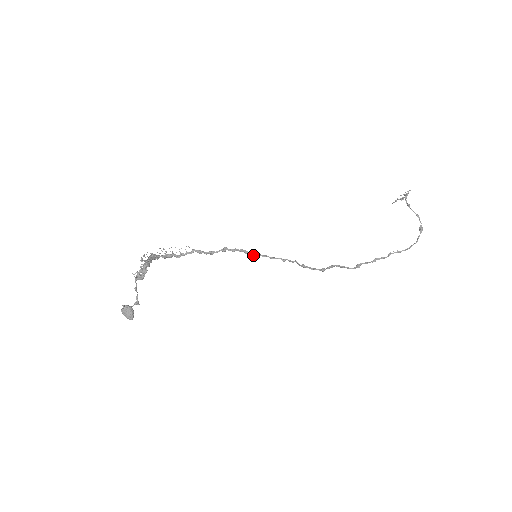
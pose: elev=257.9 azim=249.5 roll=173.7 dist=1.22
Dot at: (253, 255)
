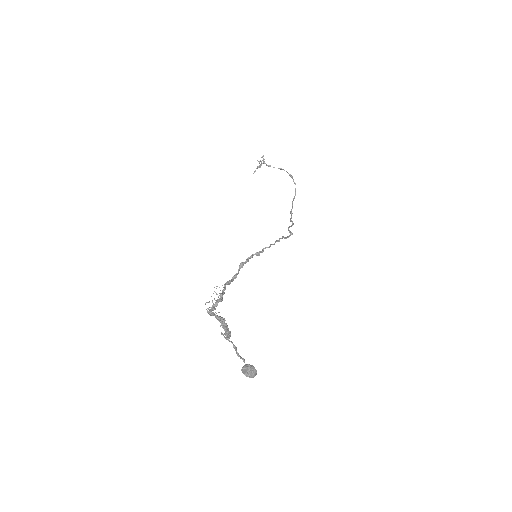
Dot at: occluded
